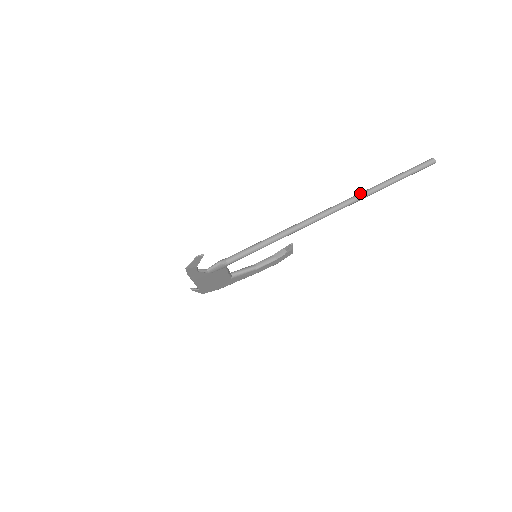
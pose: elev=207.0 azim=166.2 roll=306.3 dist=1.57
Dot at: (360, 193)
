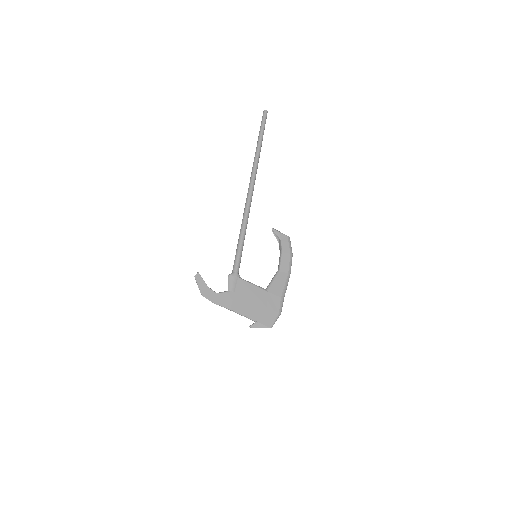
Dot at: (254, 161)
